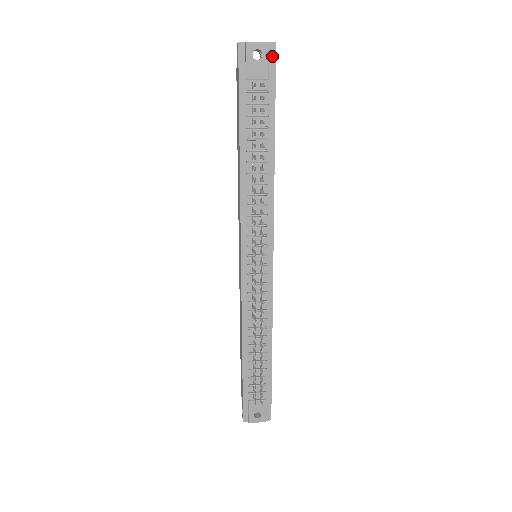
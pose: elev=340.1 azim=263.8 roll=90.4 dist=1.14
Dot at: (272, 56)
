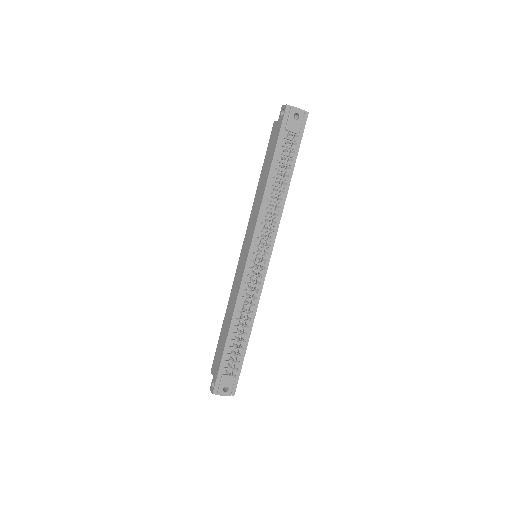
Dot at: (304, 120)
